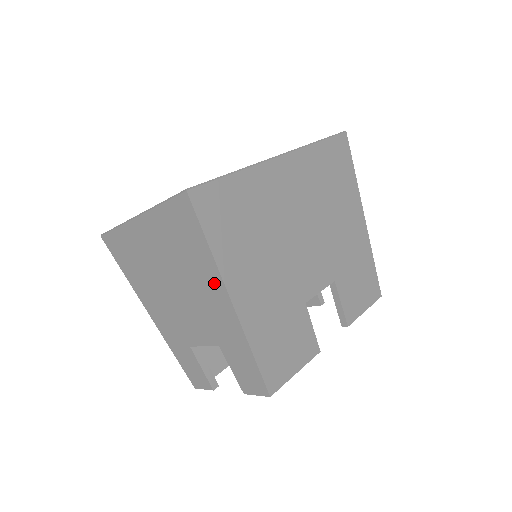
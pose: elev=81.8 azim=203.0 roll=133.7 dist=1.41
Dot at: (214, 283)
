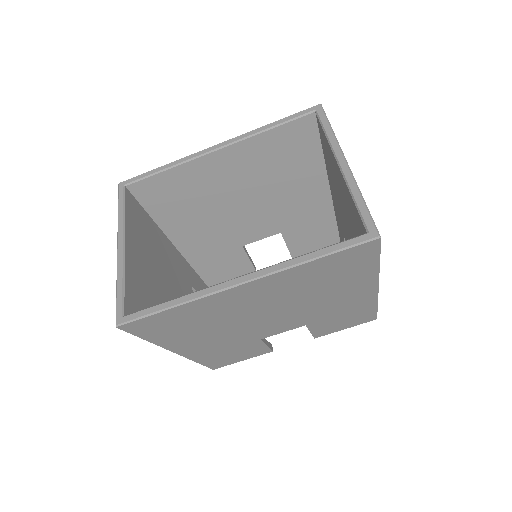
Dot at: occluded
